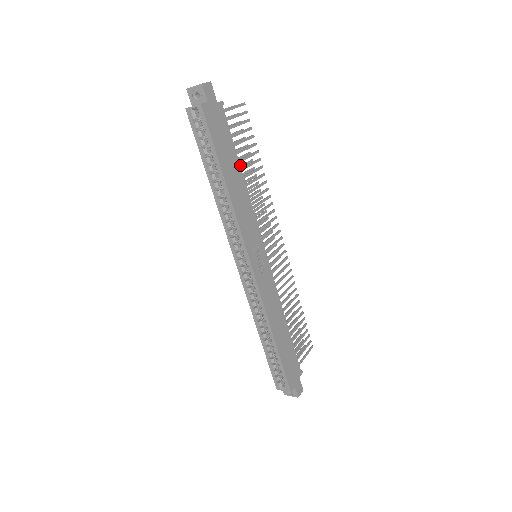
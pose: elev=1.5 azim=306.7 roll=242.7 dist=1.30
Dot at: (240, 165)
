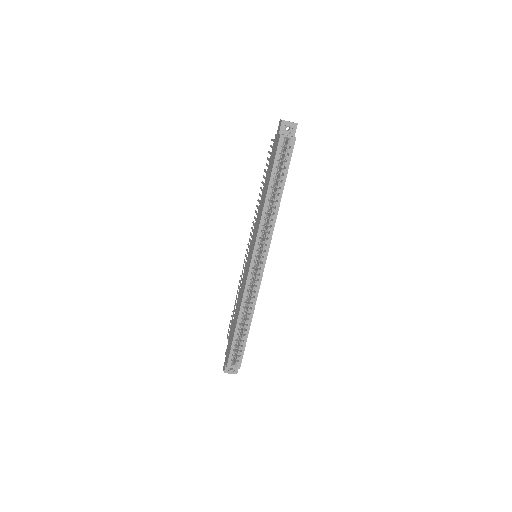
Dot at: occluded
